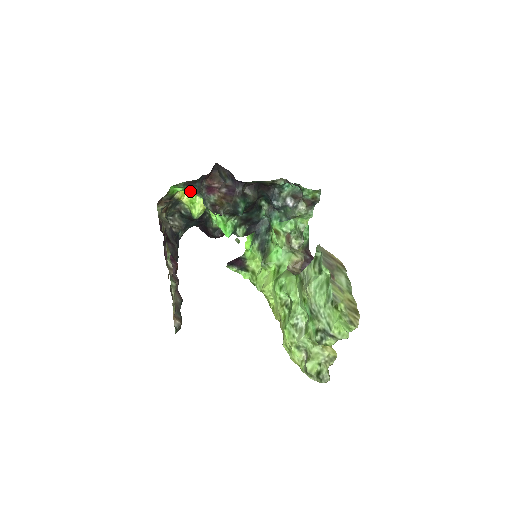
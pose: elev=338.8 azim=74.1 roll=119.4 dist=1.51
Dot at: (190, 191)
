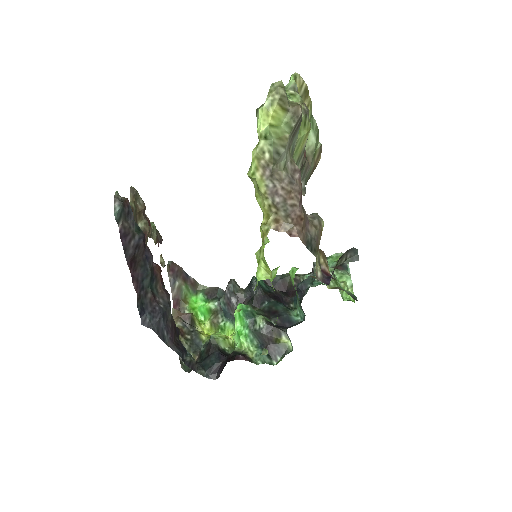
Dot at: (211, 305)
